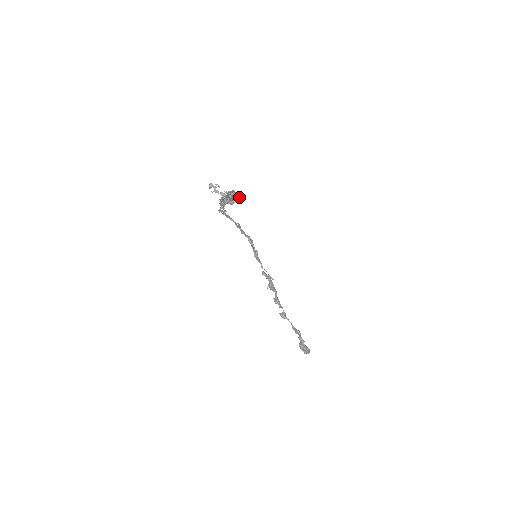
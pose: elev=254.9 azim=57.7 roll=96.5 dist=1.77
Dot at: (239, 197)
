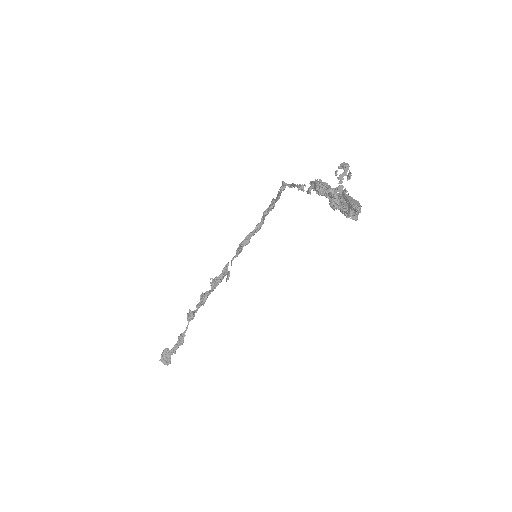
Dot at: (356, 217)
